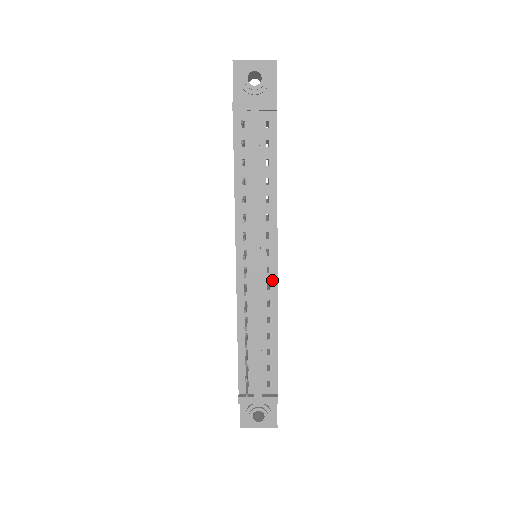
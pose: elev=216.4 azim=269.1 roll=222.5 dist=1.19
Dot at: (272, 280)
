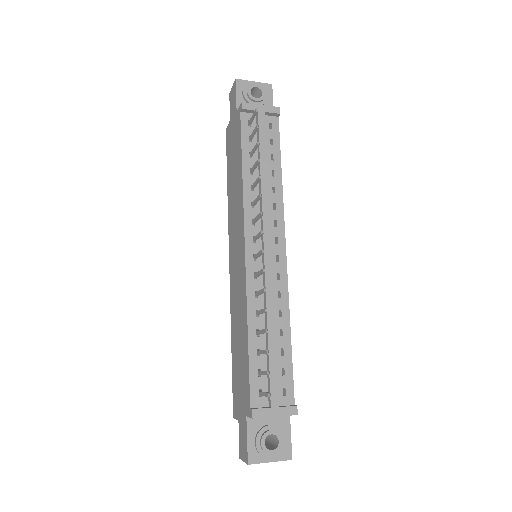
Dot at: (282, 269)
